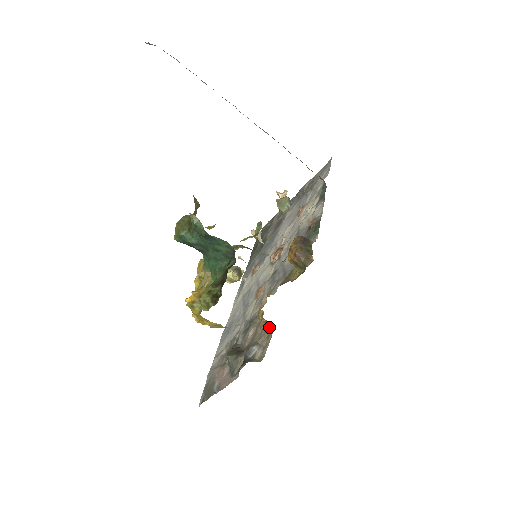
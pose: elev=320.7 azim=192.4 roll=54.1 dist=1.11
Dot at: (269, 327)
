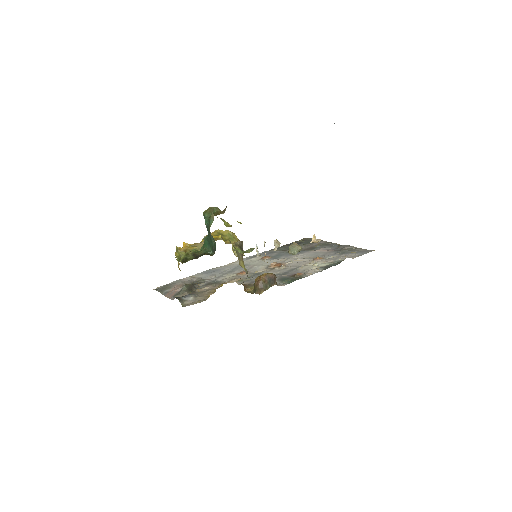
Dot at: occluded
